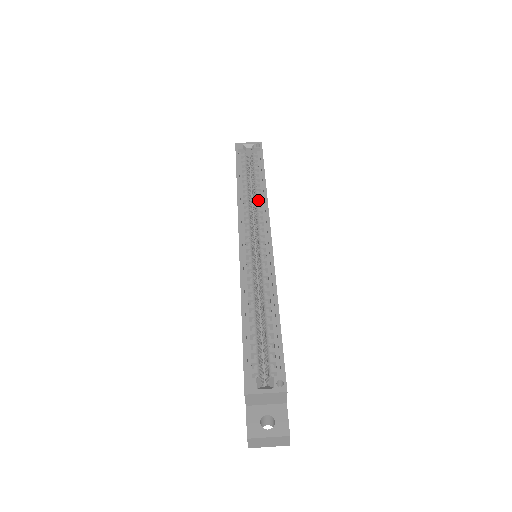
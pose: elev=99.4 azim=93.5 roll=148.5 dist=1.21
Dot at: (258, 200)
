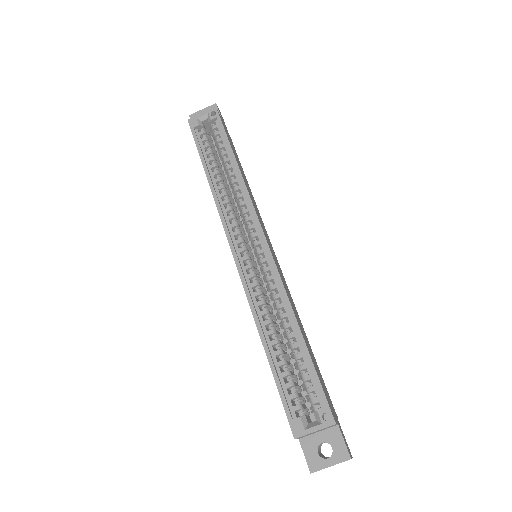
Dot at: (236, 190)
